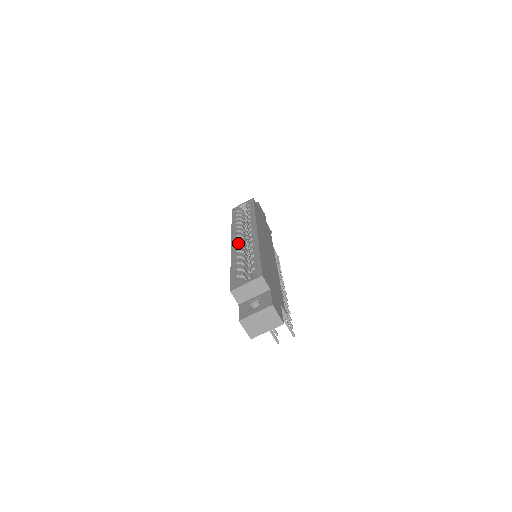
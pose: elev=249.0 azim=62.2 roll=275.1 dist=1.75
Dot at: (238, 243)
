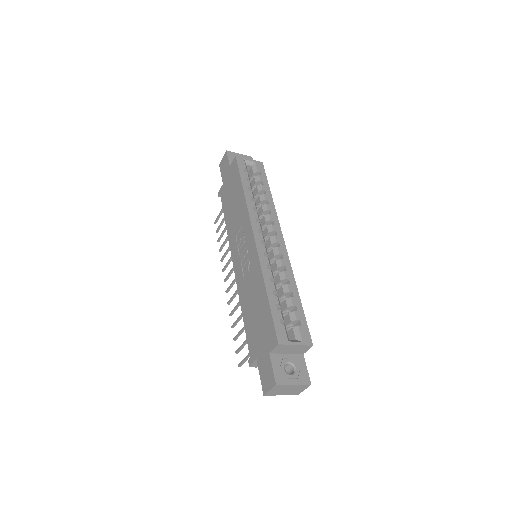
Dot at: (266, 248)
